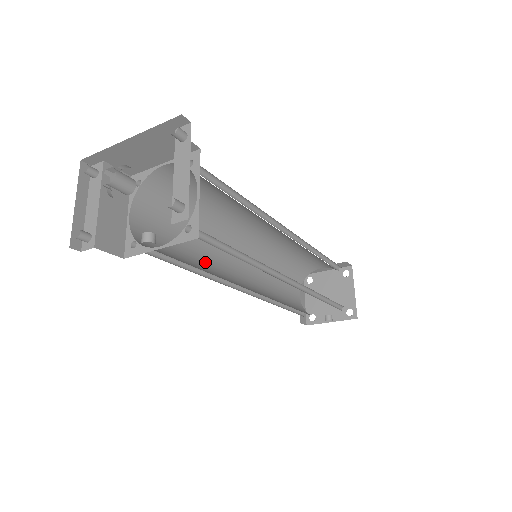
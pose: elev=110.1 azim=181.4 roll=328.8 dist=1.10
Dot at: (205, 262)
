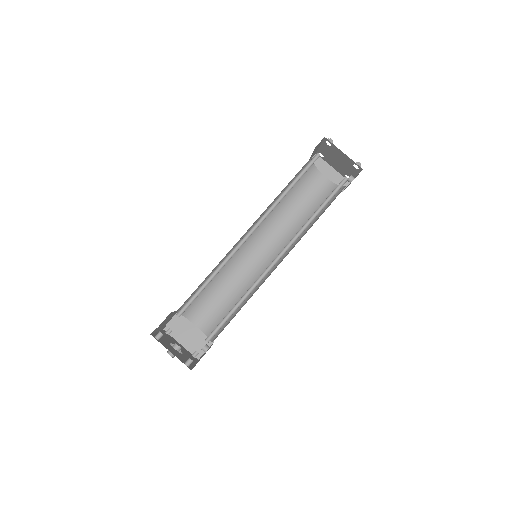
Dot at: (243, 284)
